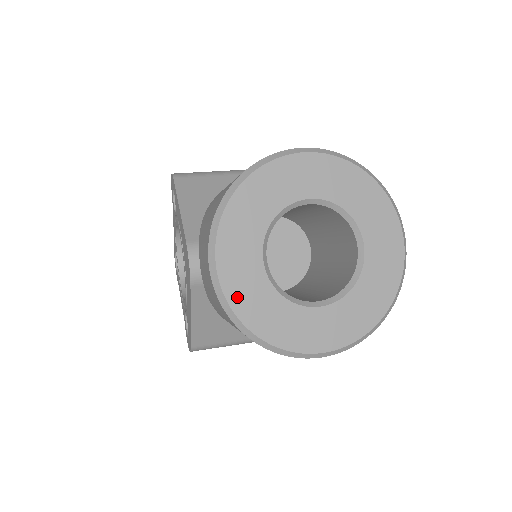
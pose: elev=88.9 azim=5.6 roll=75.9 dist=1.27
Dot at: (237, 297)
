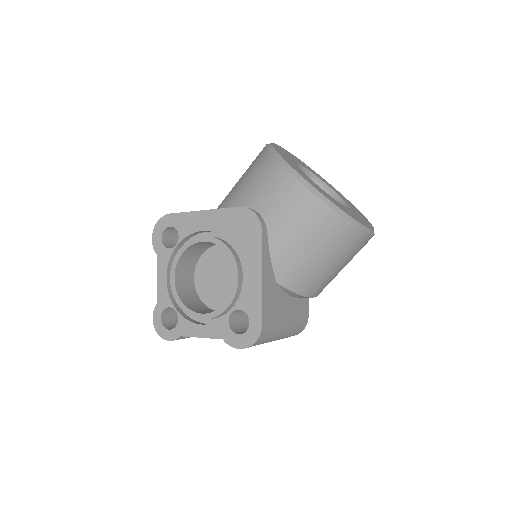
Dot at: (319, 190)
